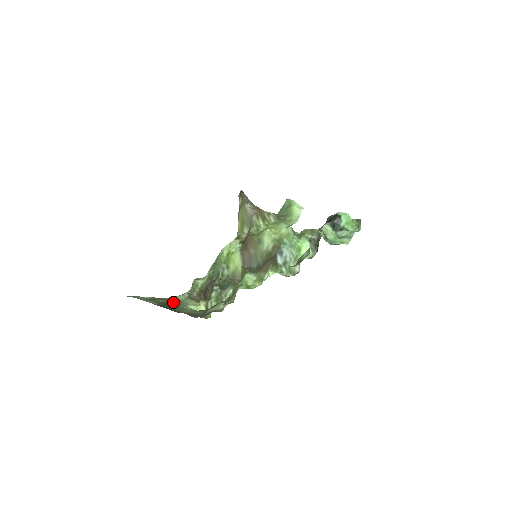
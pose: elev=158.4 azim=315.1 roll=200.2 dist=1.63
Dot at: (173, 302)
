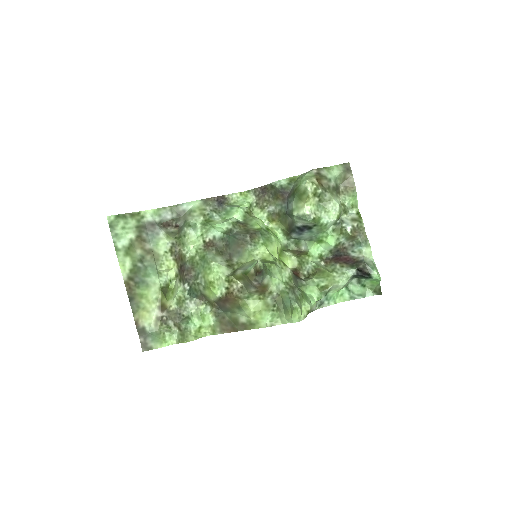
Dot at: (149, 260)
